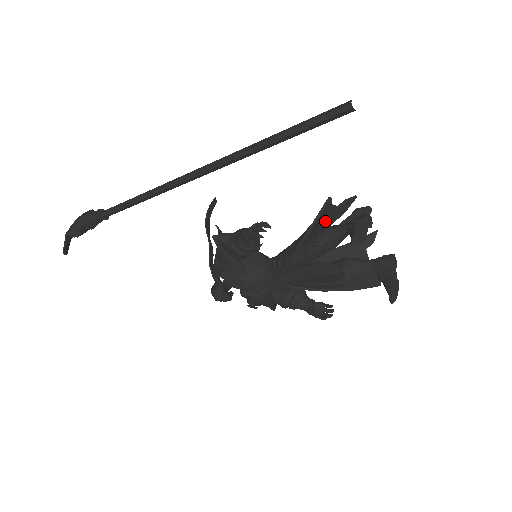
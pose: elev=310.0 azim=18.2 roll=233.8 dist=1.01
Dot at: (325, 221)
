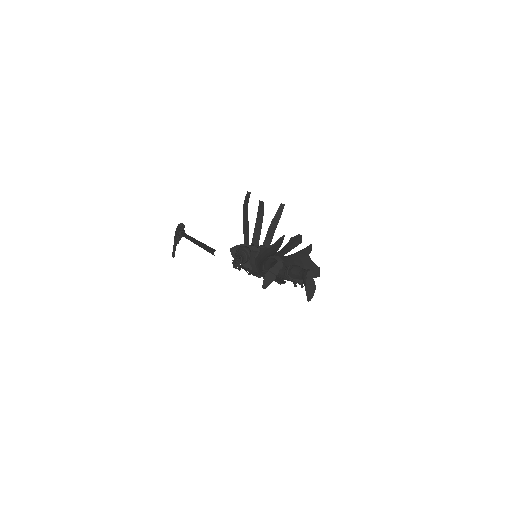
Dot at: (271, 251)
